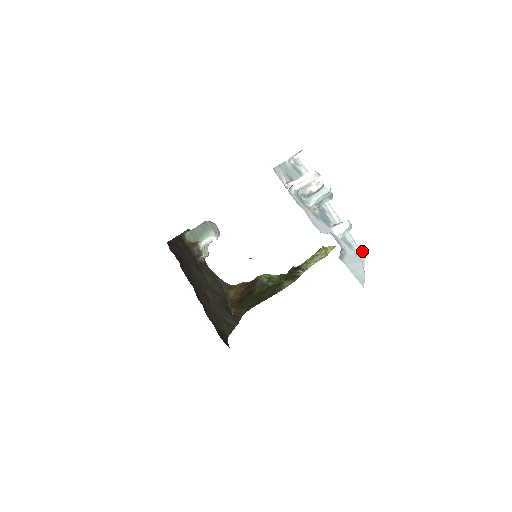
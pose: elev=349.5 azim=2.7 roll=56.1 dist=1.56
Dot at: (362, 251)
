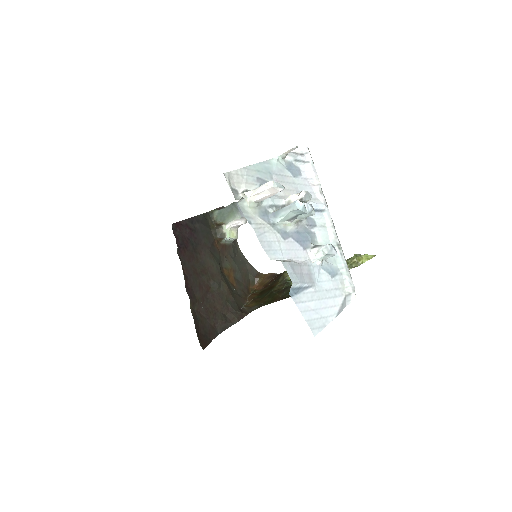
Dot at: occluded
